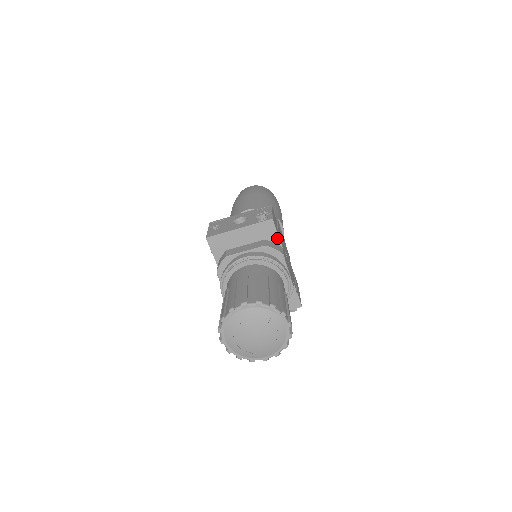
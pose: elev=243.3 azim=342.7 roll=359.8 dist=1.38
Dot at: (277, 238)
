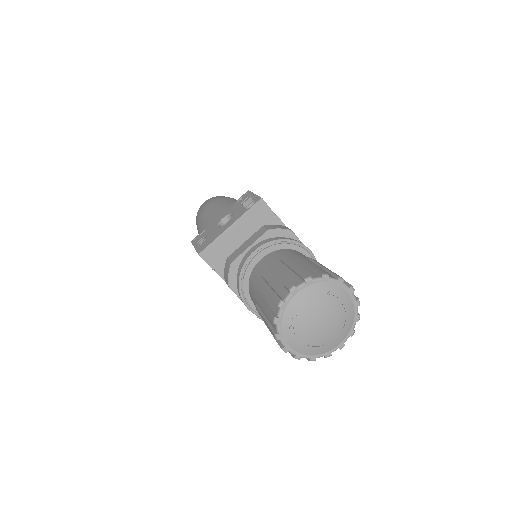
Dot at: (275, 218)
